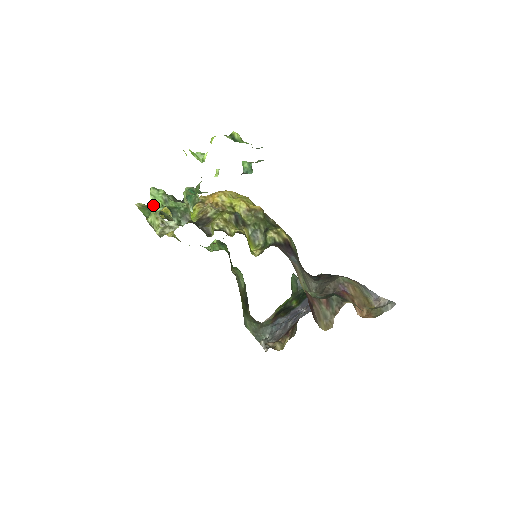
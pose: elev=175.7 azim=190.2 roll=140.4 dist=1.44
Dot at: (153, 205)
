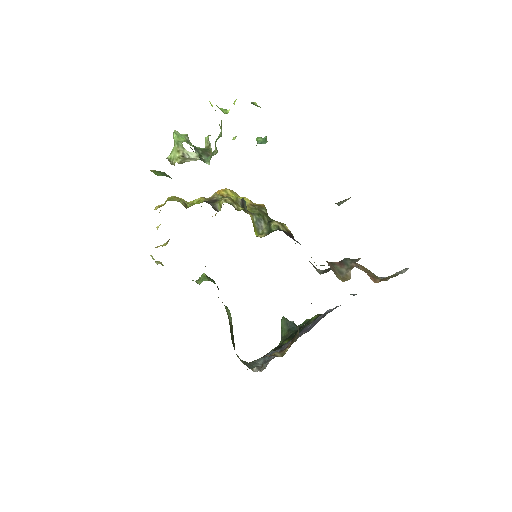
Dot at: (176, 139)
